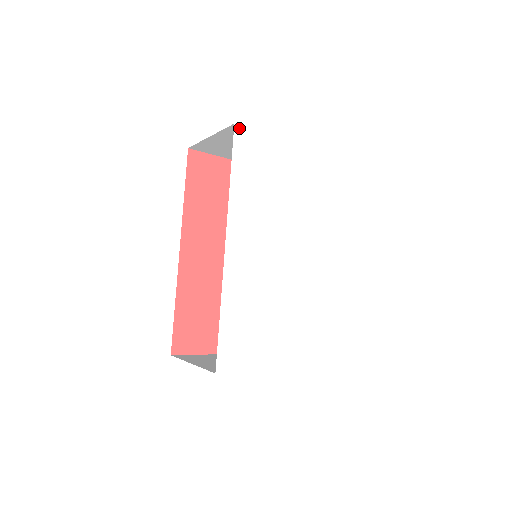
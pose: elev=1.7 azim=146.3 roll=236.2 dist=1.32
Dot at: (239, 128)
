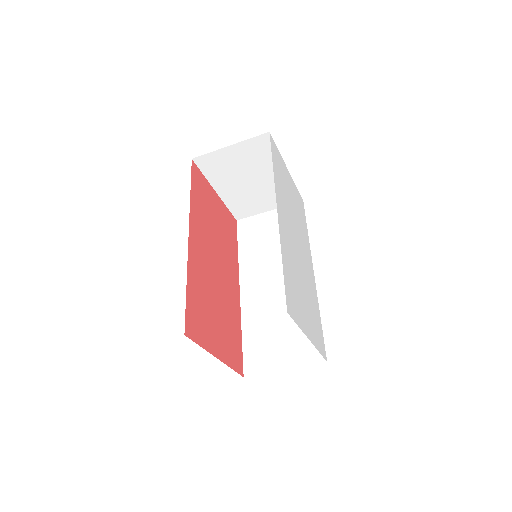
Dot at: (271, 137)
